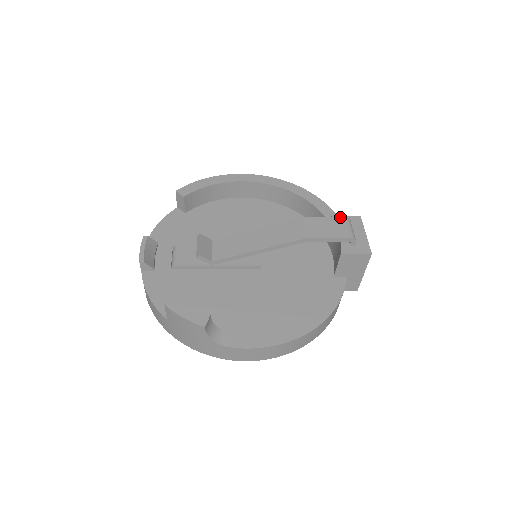
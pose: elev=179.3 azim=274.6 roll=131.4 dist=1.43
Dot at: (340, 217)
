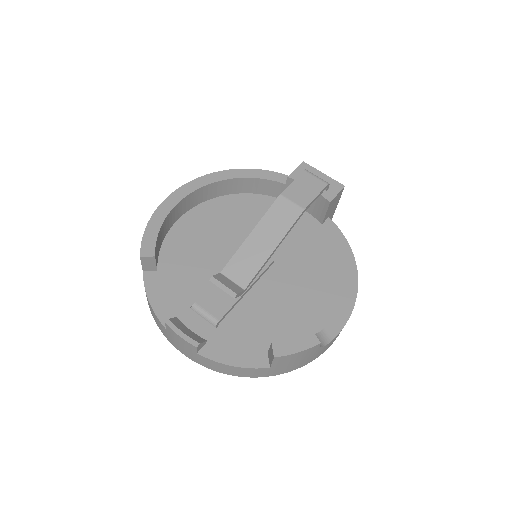
Dot at: (301, 174)
